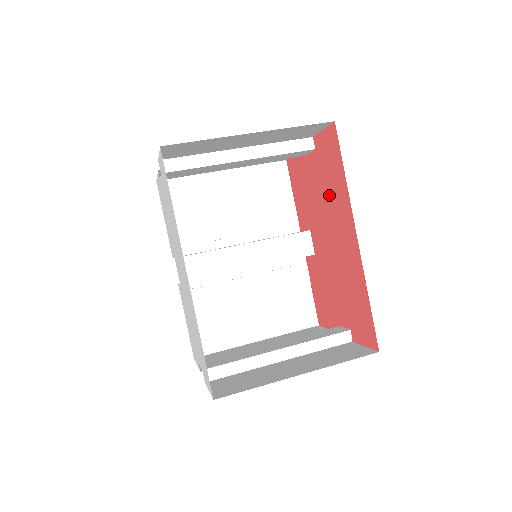
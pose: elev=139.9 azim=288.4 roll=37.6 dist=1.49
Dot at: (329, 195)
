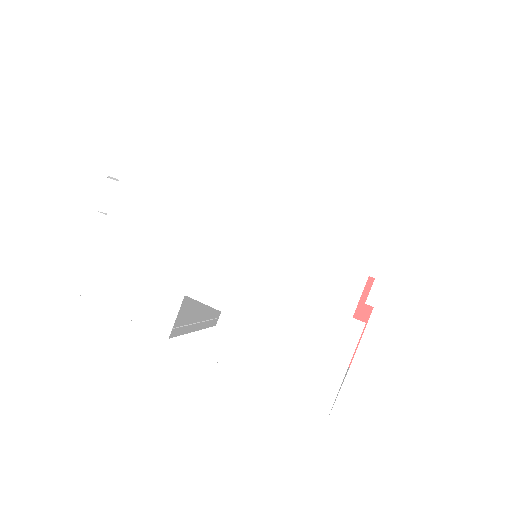
Dot at: occluded
